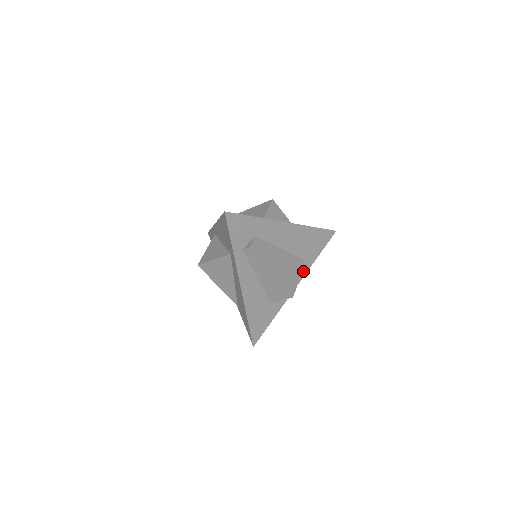
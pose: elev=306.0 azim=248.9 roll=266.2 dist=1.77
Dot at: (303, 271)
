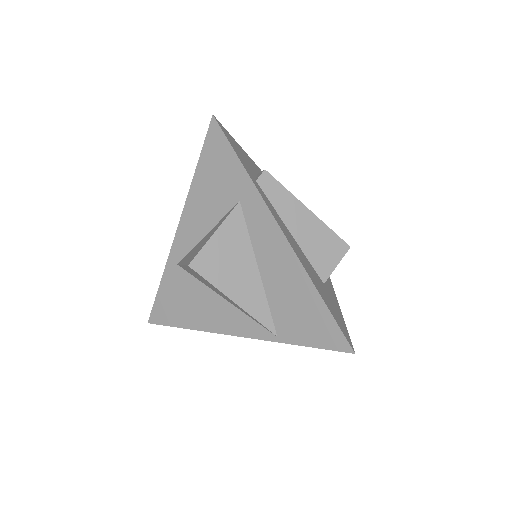
Dot at: occluded
